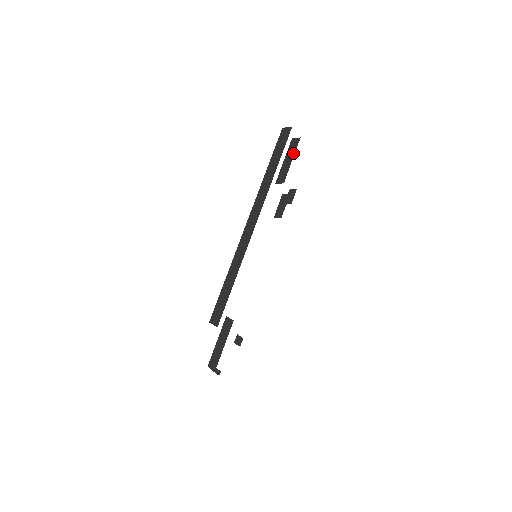
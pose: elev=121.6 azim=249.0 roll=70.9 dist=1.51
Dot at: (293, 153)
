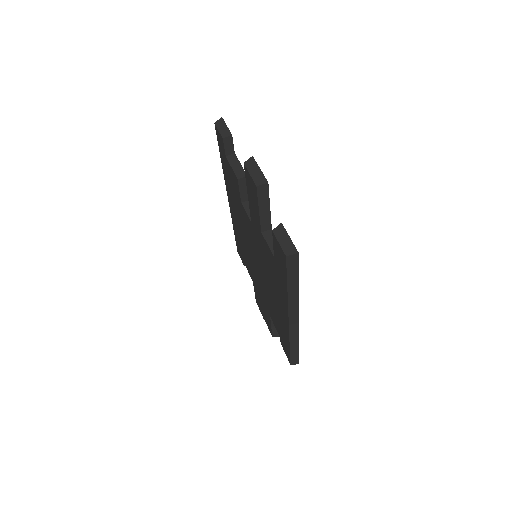
Dot at: (267, 201)
